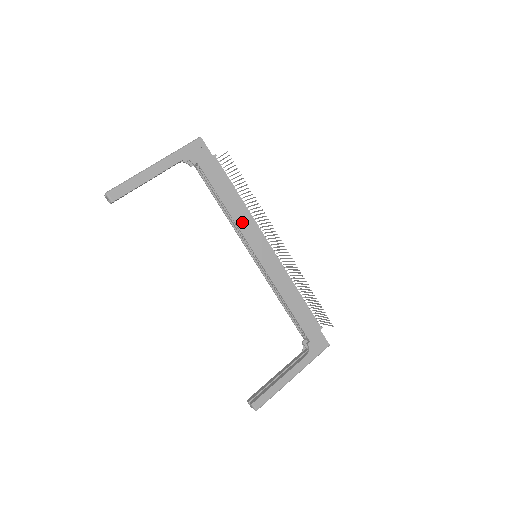
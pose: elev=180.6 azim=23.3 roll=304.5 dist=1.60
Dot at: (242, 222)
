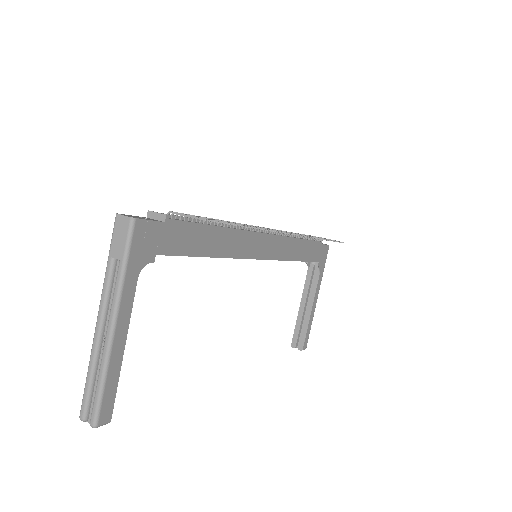
Dot at: (234, 248)
